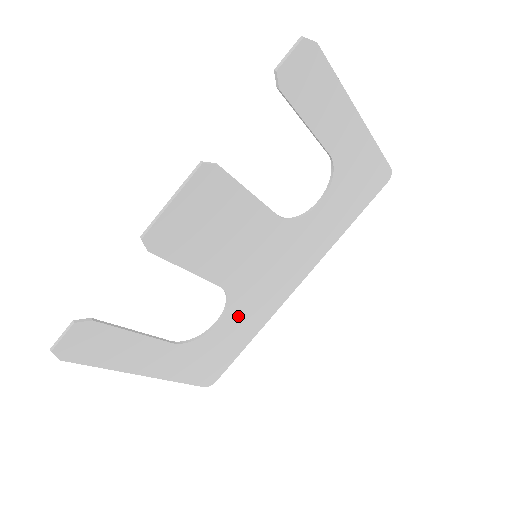
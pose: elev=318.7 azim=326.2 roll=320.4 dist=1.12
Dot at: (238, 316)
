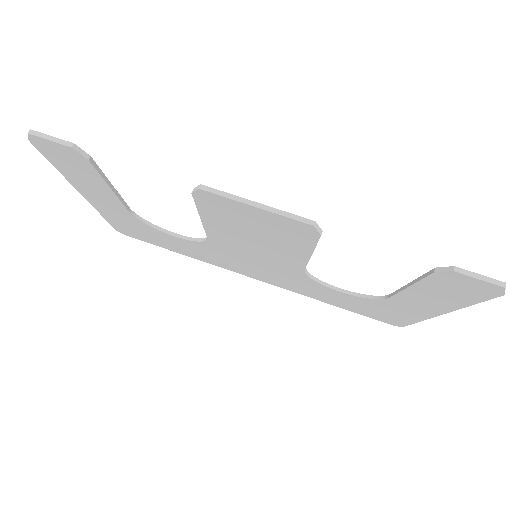
Dot at: (194, 247)
